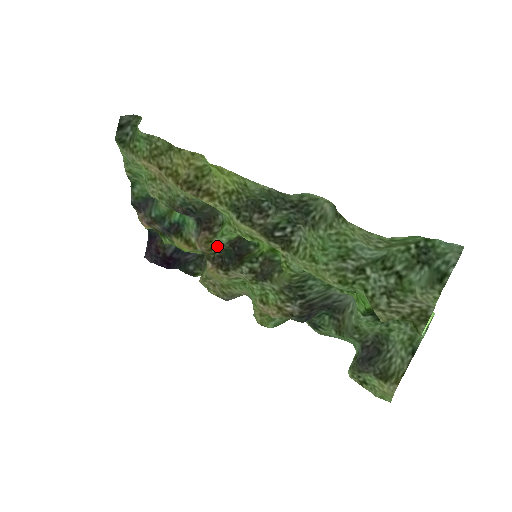
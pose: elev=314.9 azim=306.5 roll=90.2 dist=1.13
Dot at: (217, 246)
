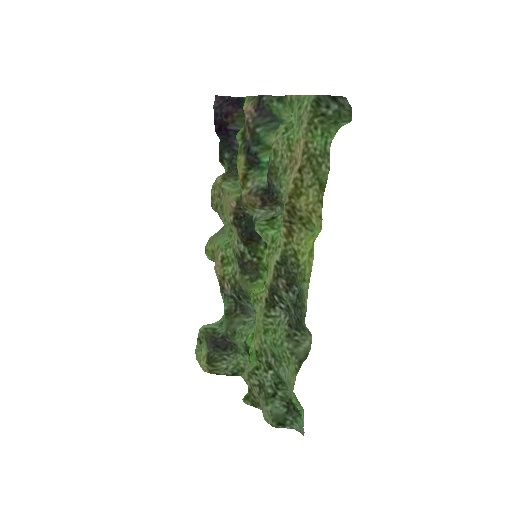
Dot at: (252, 210)
